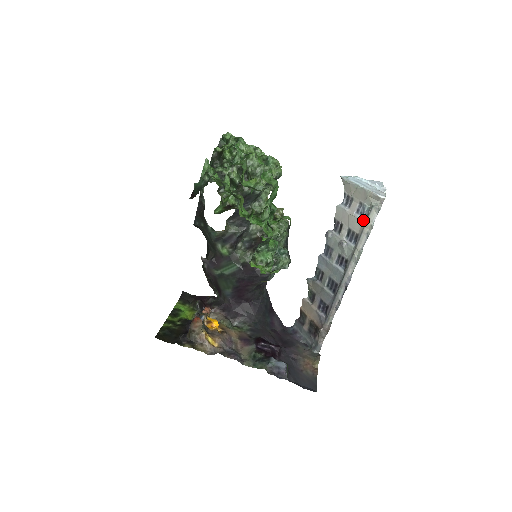
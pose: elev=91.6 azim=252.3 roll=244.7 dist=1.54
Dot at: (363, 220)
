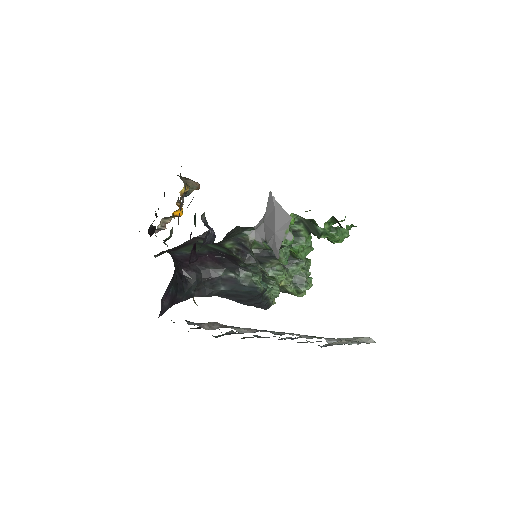
Dot at: occluded
